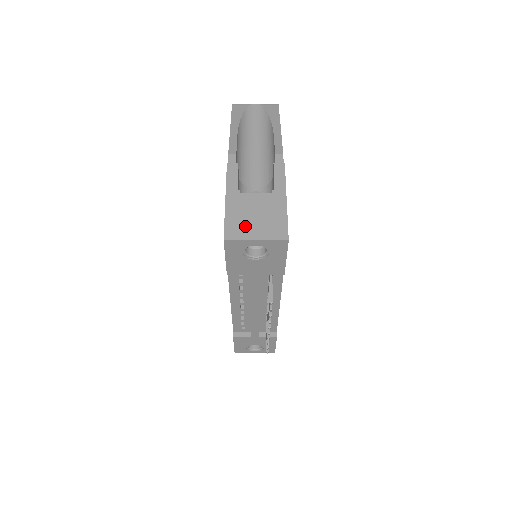
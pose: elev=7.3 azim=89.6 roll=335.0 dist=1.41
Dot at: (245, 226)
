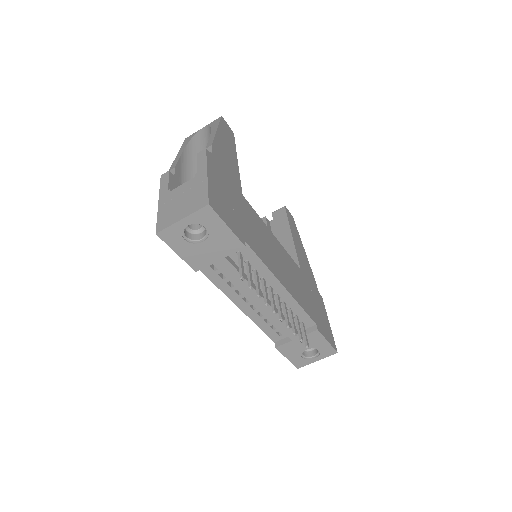
Dot at: (173, 213)
